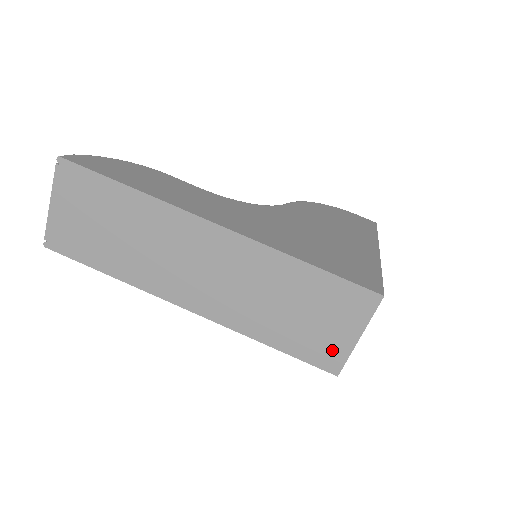
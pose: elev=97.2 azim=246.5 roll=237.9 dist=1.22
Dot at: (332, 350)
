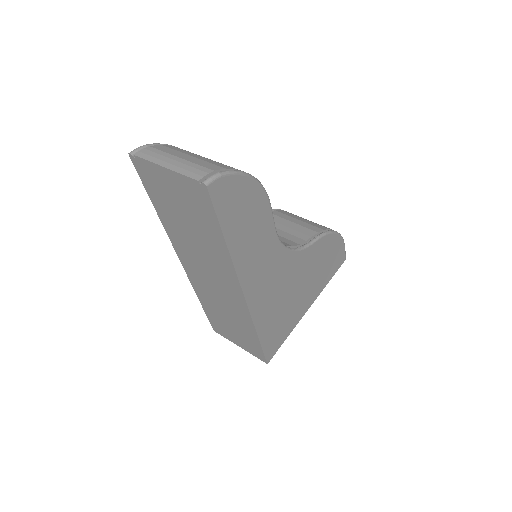
Dot at: (224, 333)
